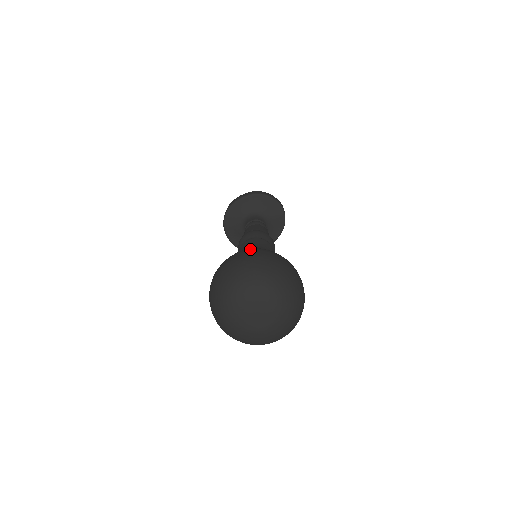
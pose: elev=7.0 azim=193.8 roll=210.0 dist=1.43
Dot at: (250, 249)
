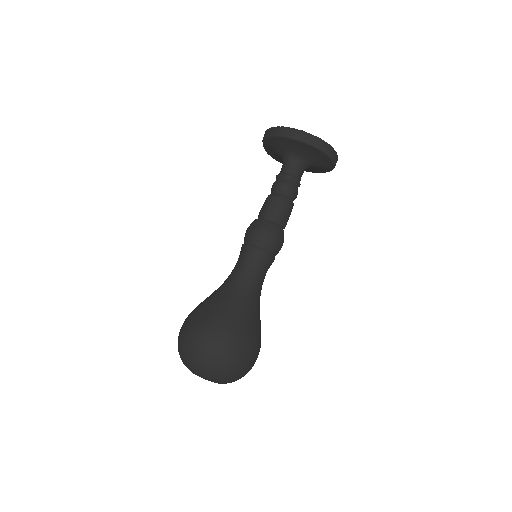
Dot at: (225, 337)
